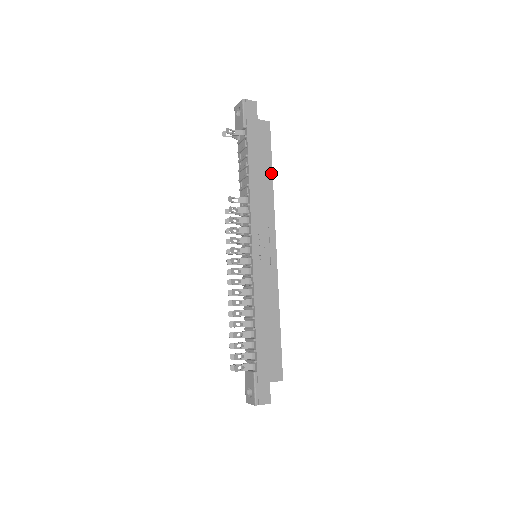
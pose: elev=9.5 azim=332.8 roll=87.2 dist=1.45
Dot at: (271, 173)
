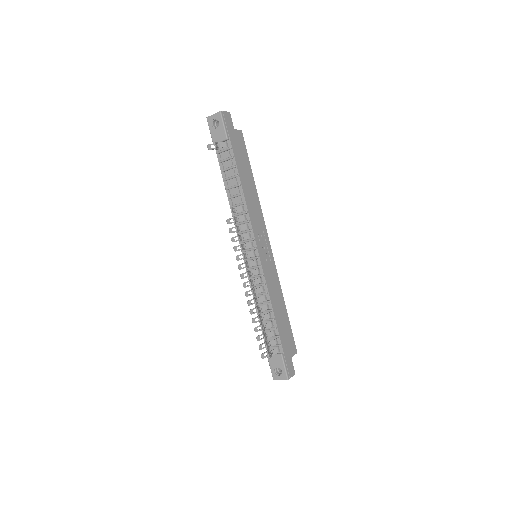
Dot at: (253, 179)
